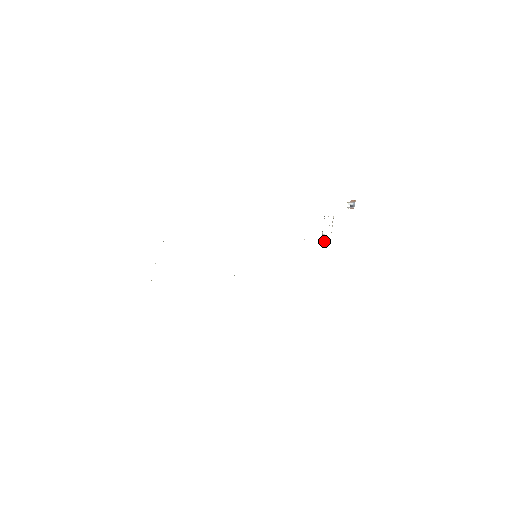
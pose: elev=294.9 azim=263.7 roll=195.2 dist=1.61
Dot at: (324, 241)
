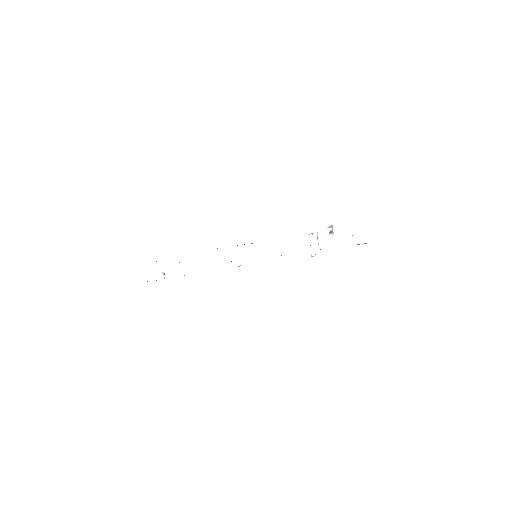
Dot at: occluded
